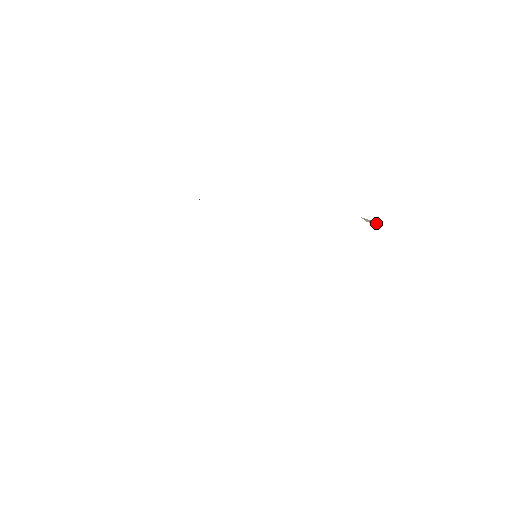
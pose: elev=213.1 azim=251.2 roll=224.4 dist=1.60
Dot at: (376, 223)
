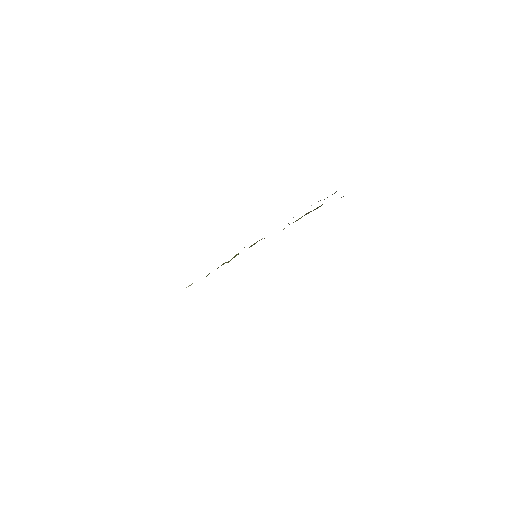
Dot at: occluded
